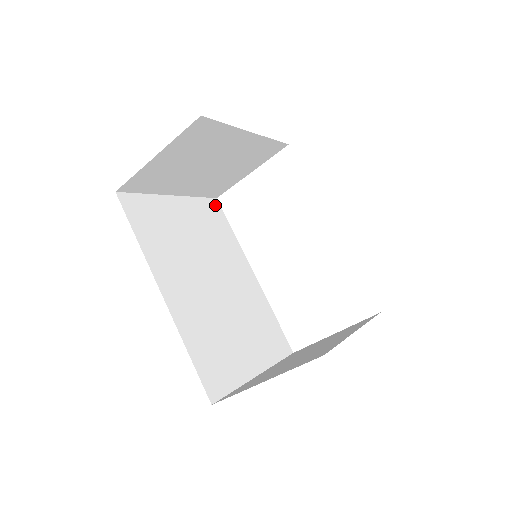
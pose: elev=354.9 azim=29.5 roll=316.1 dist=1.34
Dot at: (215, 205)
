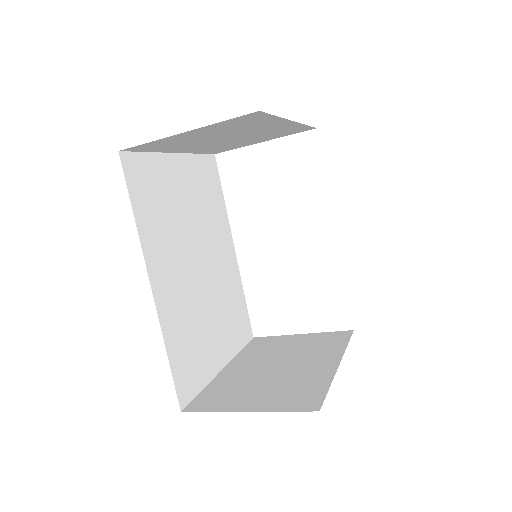
Dot at: (212, 164)
